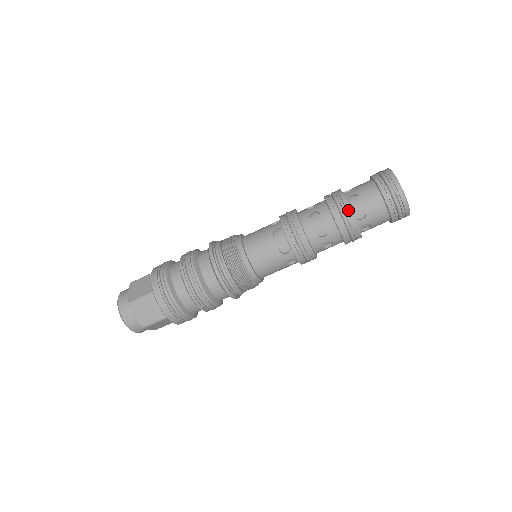
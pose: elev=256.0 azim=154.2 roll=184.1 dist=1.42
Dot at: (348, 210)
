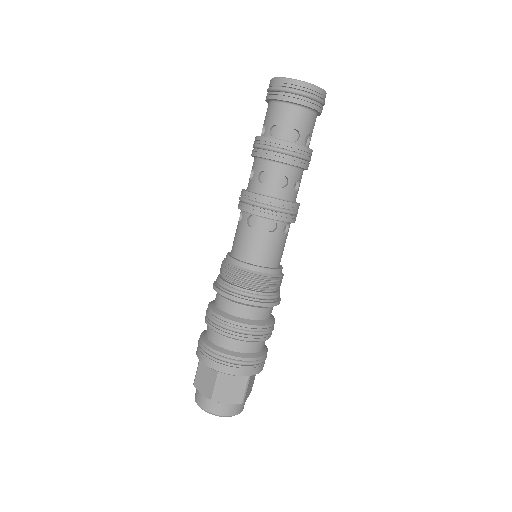
Dot at: (282, 143)
